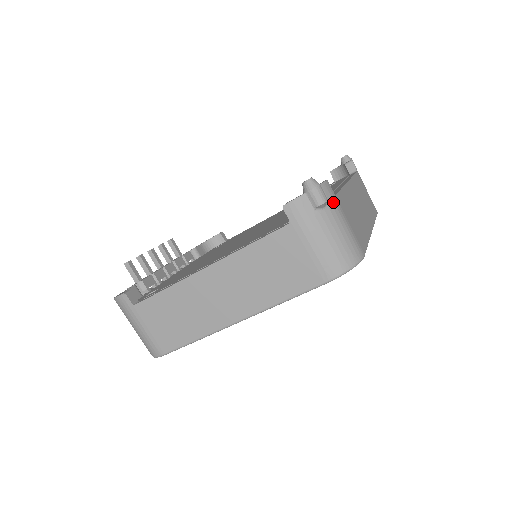
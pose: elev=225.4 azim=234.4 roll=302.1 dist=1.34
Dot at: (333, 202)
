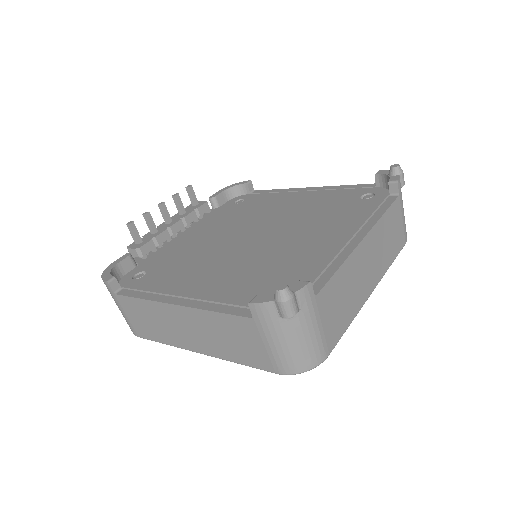
Dot at: (307, 308)
